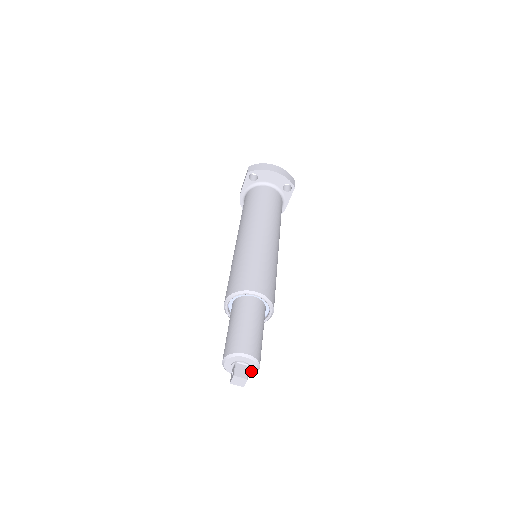
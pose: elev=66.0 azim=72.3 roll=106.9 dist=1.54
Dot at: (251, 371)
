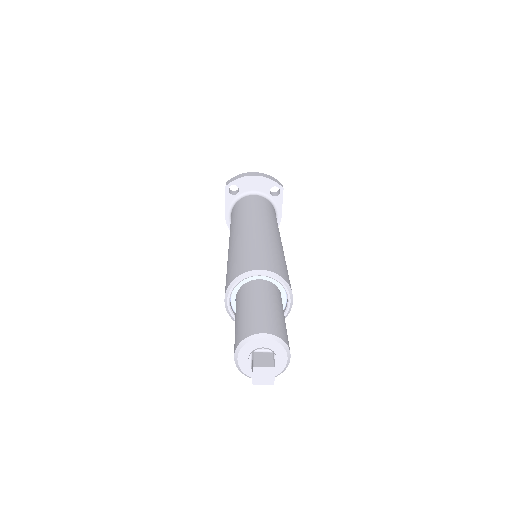
Dot at: (280, 363)
